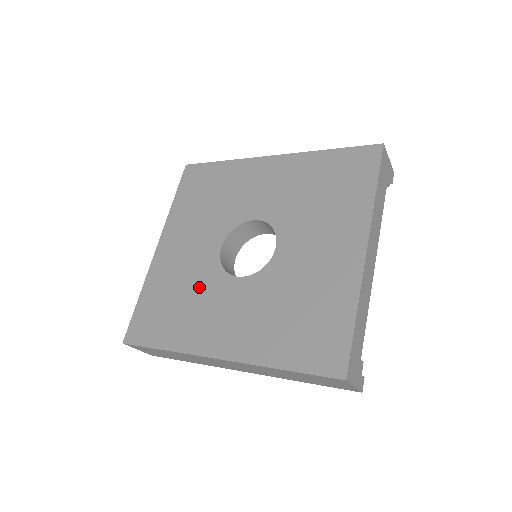
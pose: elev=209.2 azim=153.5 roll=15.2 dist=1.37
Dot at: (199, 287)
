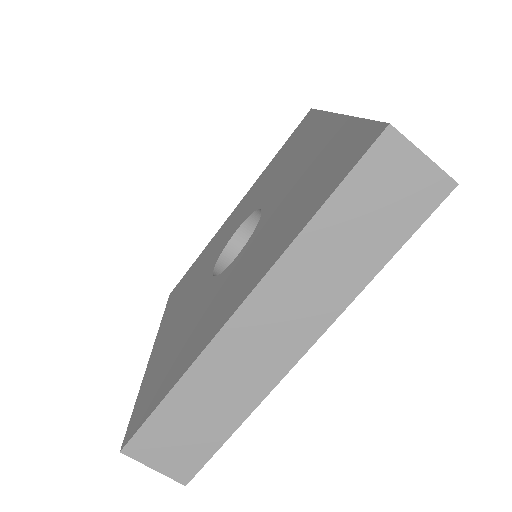
Dot at: (199, 310)
